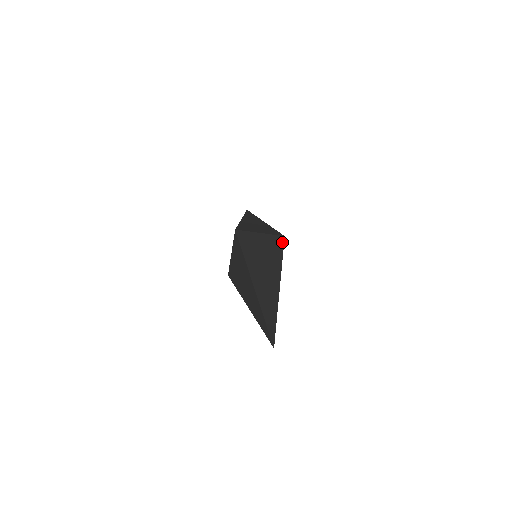
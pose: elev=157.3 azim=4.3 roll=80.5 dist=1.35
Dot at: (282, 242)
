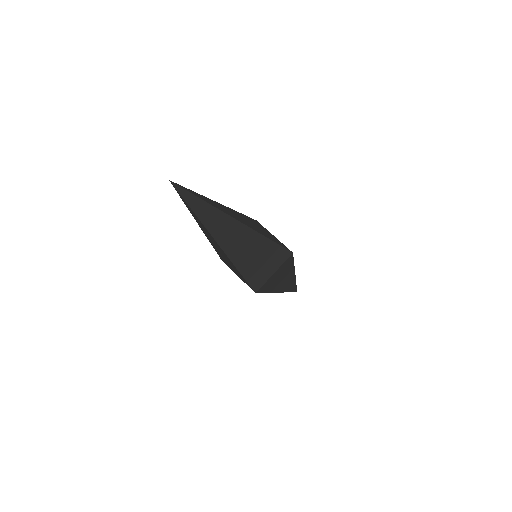
Dot at: occluded
